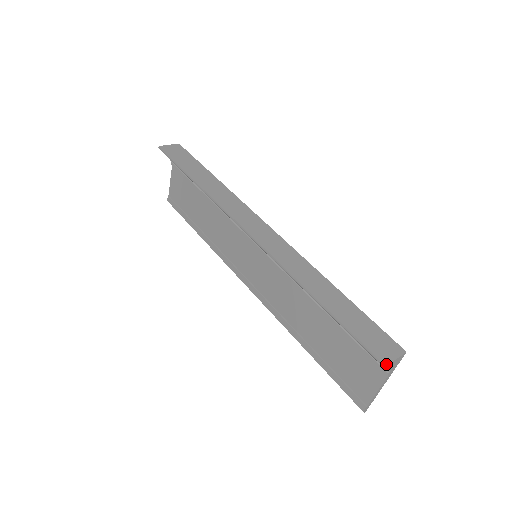
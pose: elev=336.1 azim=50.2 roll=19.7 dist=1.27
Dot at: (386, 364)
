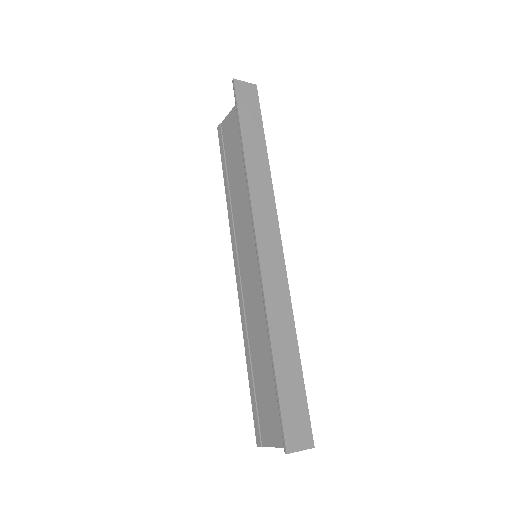
Dot at: (288, 452)
